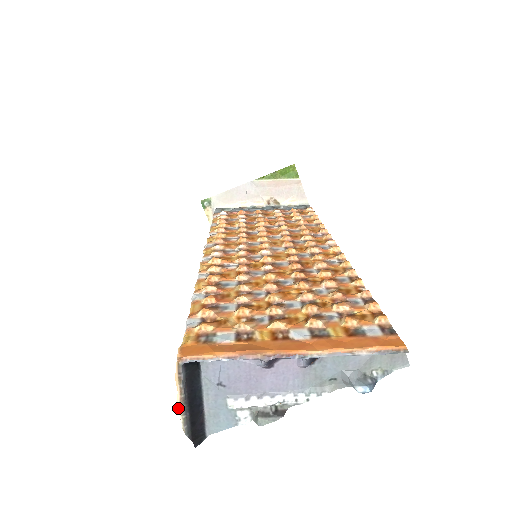
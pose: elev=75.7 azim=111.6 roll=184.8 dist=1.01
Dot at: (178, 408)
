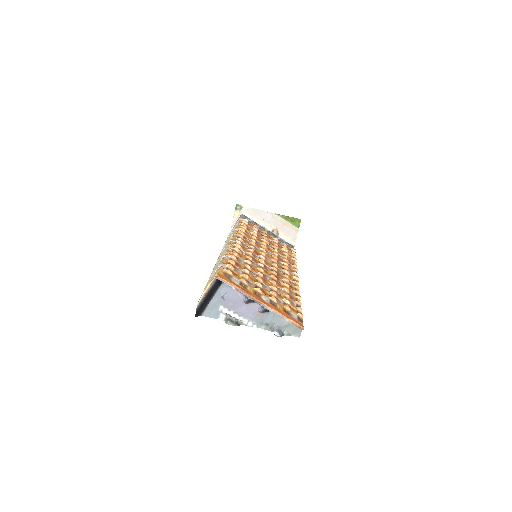
Dot at: (202, 295)
